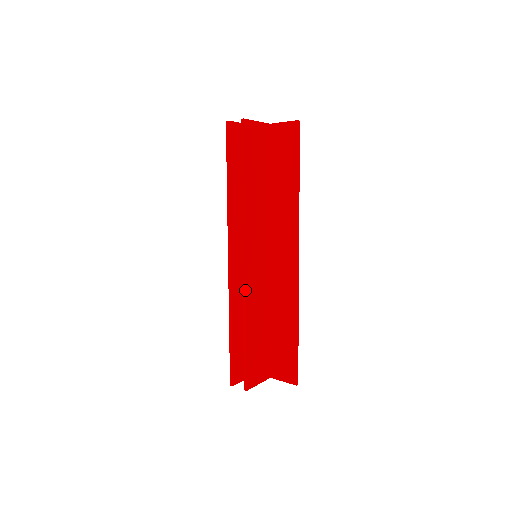
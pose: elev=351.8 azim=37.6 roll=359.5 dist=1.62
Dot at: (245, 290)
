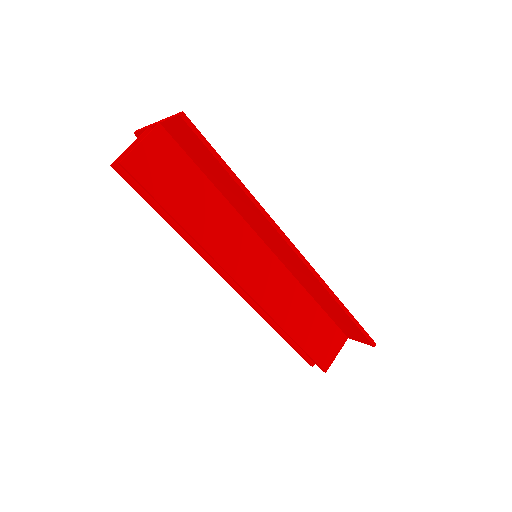
Dot at: (261, 308)
